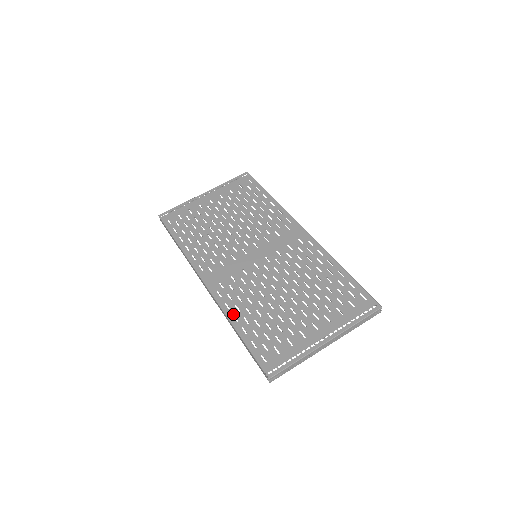
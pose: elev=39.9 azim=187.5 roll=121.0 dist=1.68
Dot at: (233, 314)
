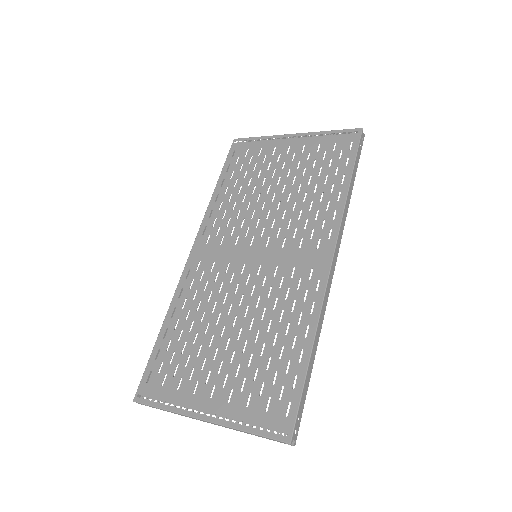
Dot at: (176, 307)
